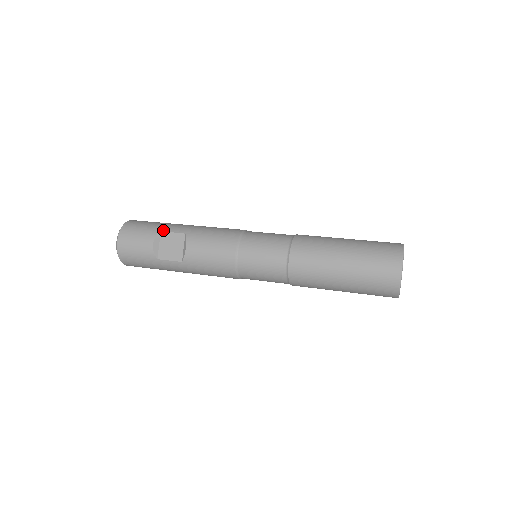
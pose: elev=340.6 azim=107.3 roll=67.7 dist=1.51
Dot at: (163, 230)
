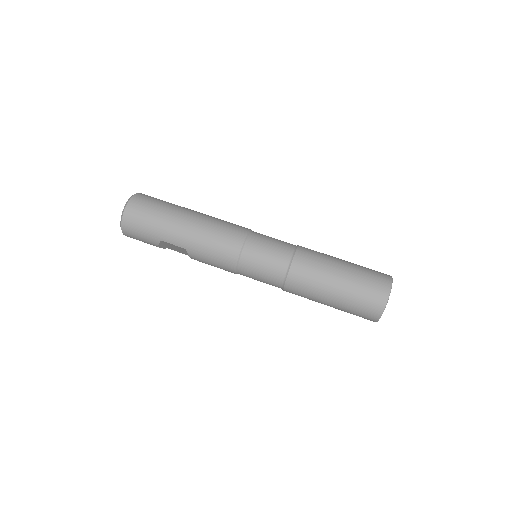
Dot at: (163, 240)
